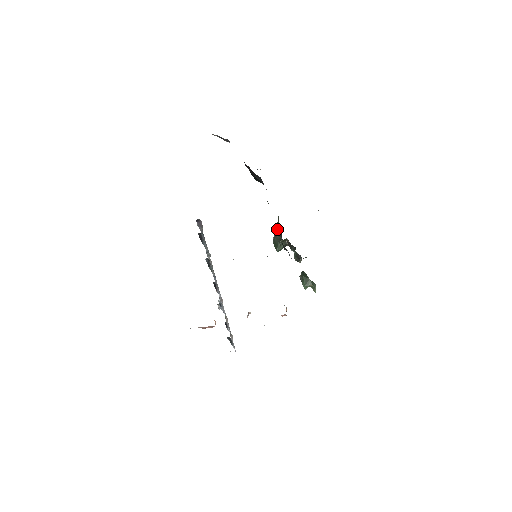
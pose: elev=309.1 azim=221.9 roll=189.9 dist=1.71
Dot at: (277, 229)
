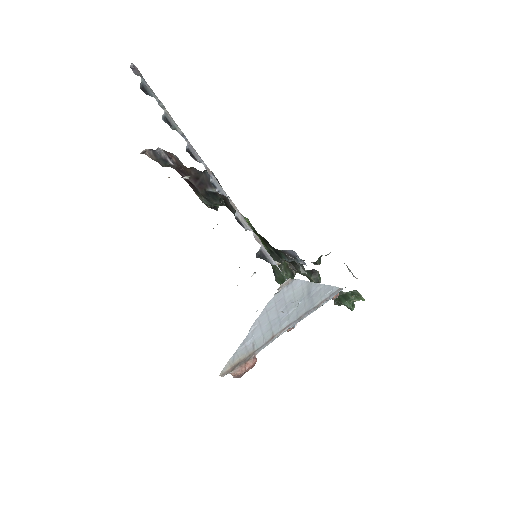
Dot at: occluded
